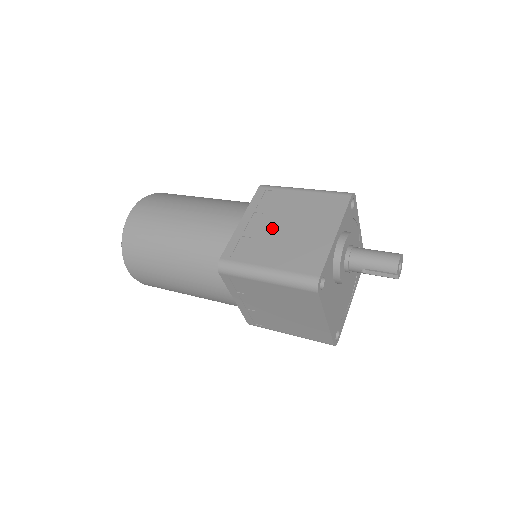
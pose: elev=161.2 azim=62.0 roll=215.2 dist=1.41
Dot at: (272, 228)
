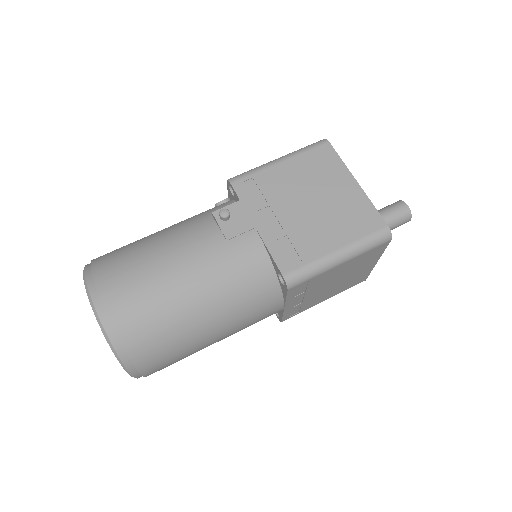
Dot at: (319, 292)
